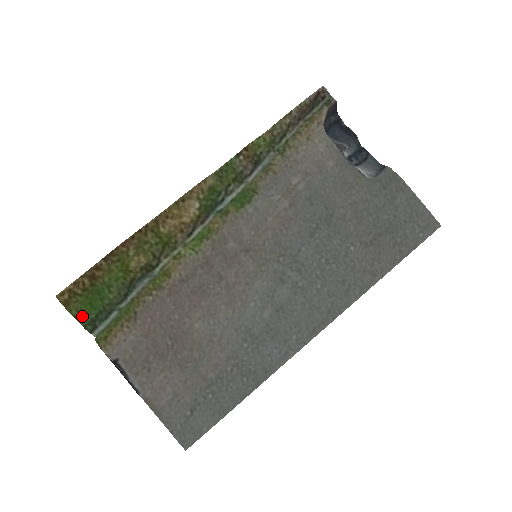
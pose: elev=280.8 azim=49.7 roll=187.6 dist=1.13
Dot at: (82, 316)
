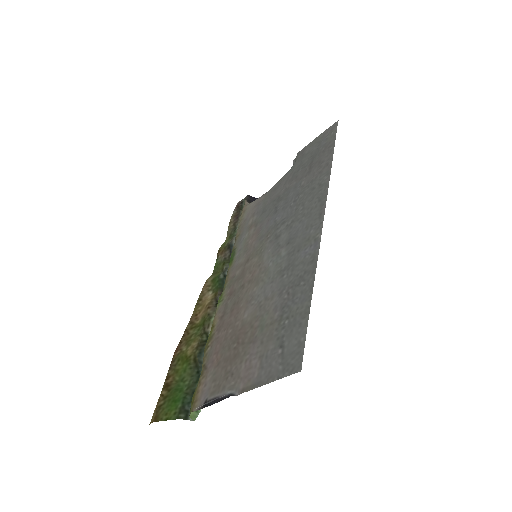
Dot at: (172, 414)
